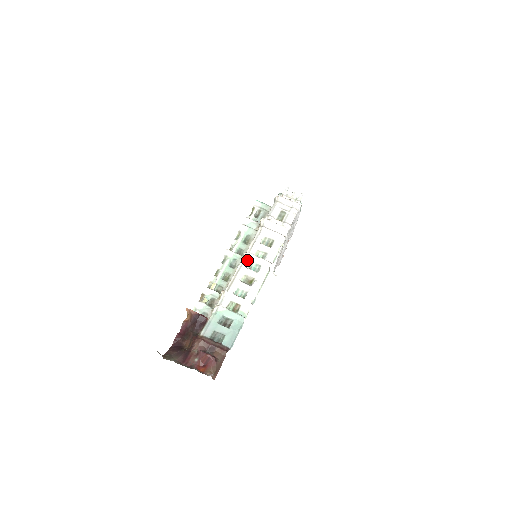
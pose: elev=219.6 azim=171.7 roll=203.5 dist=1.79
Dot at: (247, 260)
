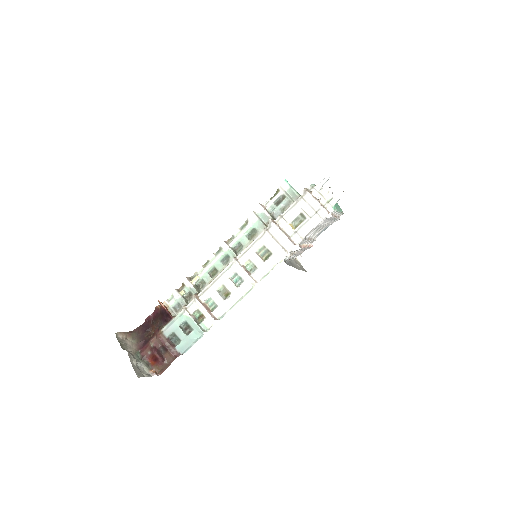
Dot at: (232, 268)
